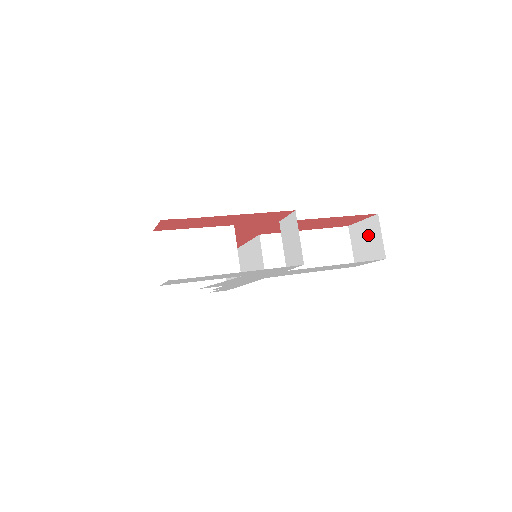
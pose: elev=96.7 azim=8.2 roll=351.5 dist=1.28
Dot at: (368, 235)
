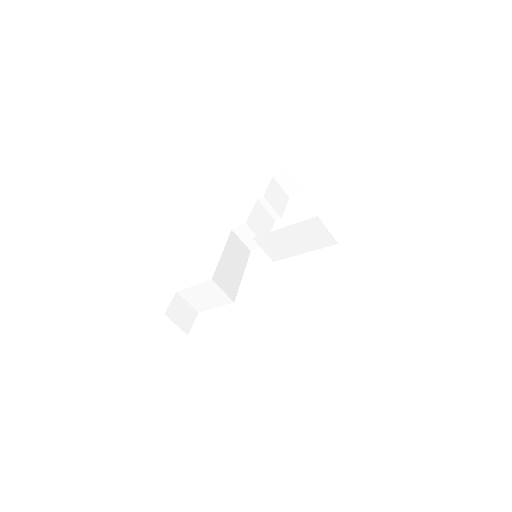
Dot at: occluded
